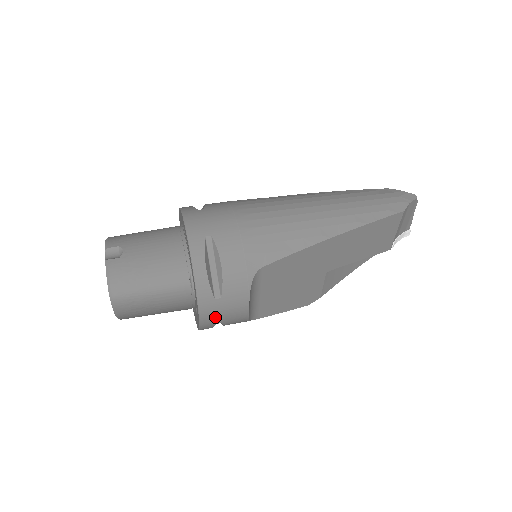
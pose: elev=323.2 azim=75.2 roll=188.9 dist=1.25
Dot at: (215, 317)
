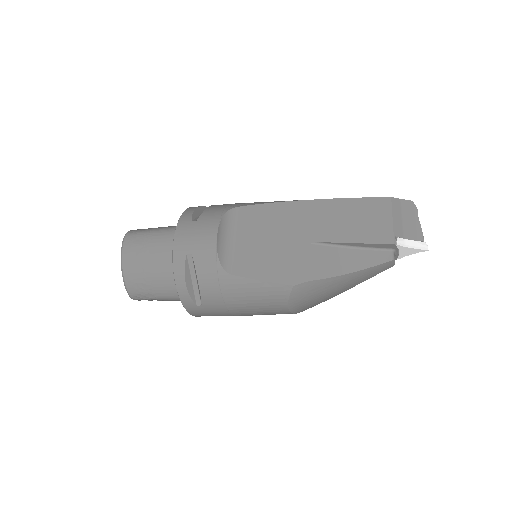
Dot at: (187, 240)
